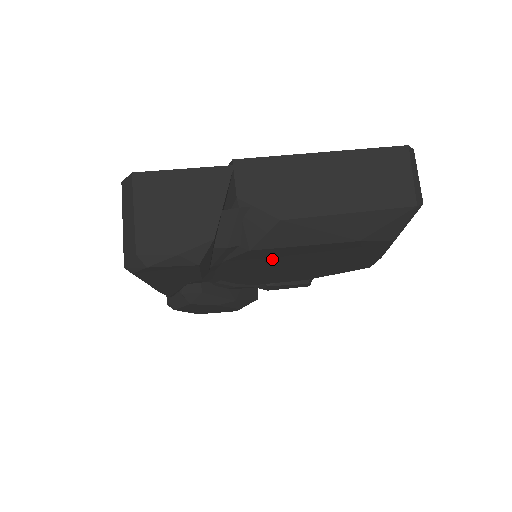
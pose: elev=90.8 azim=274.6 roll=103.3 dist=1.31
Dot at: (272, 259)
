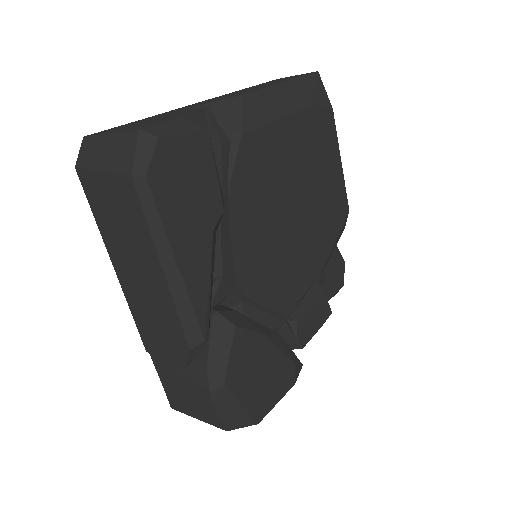
Dot at: (268, 175)
